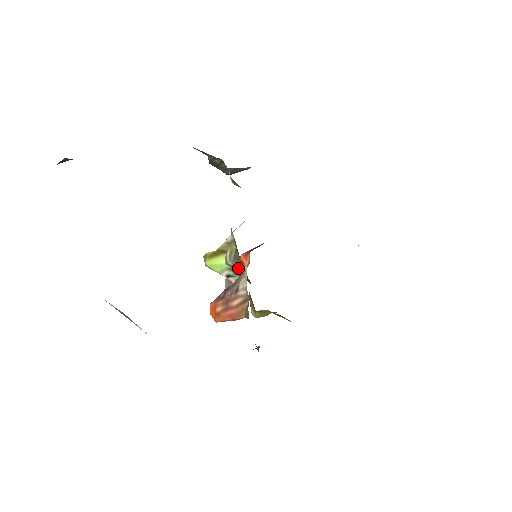
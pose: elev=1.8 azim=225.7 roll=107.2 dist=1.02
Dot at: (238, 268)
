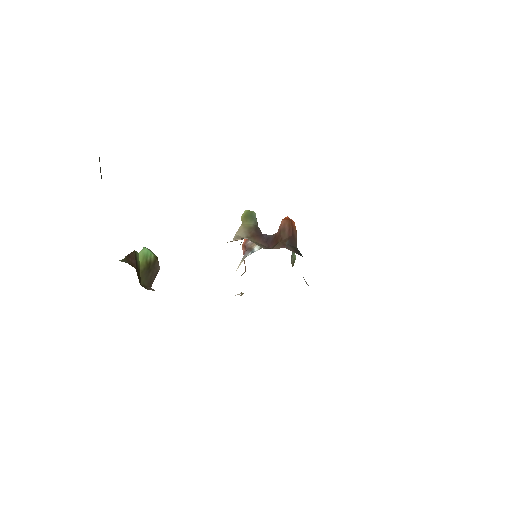
Dot at: occluded
